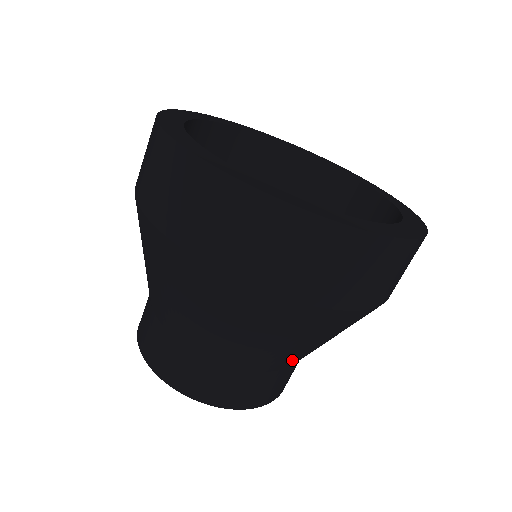
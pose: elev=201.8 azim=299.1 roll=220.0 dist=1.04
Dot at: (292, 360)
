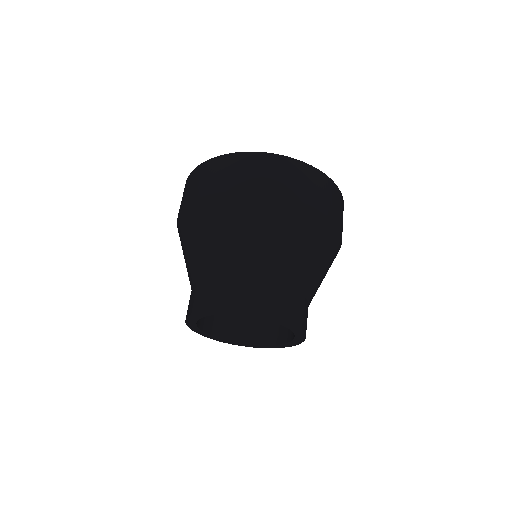
Dot at: (299, 275)
